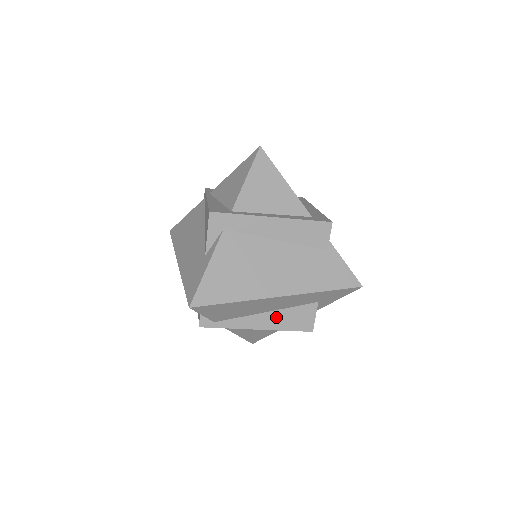
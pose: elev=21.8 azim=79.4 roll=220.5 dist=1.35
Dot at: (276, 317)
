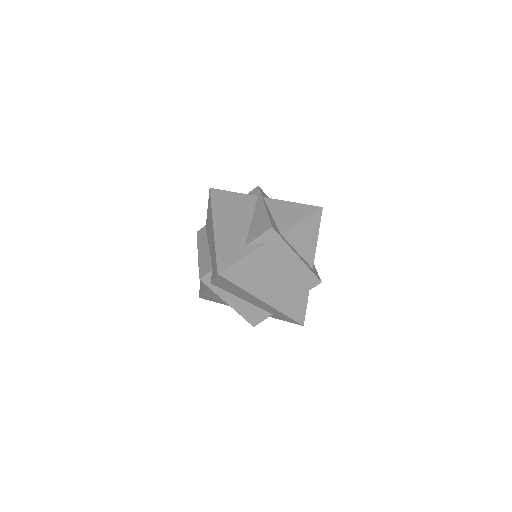
Dot at: (244, 306)
